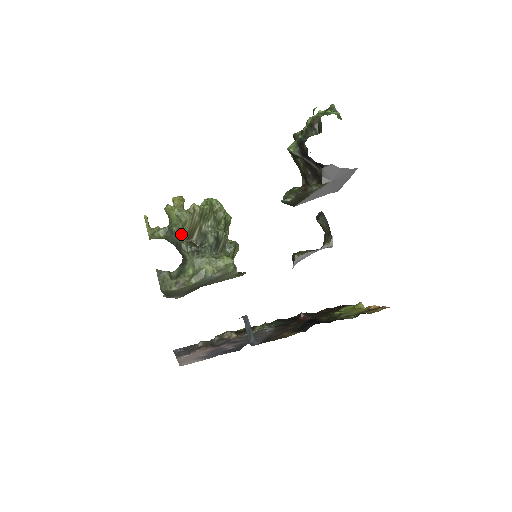
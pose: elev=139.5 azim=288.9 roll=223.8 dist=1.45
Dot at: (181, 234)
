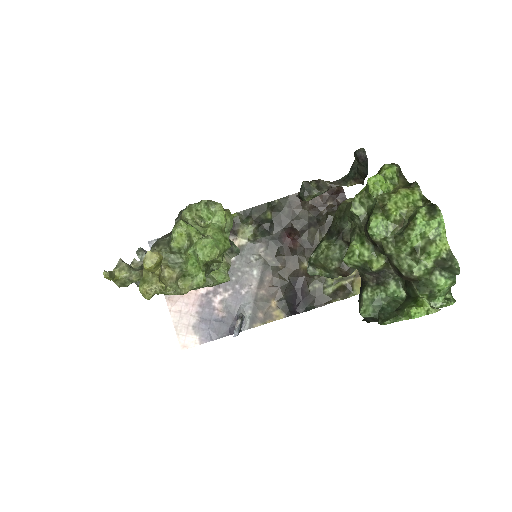
Dot at: occluded
